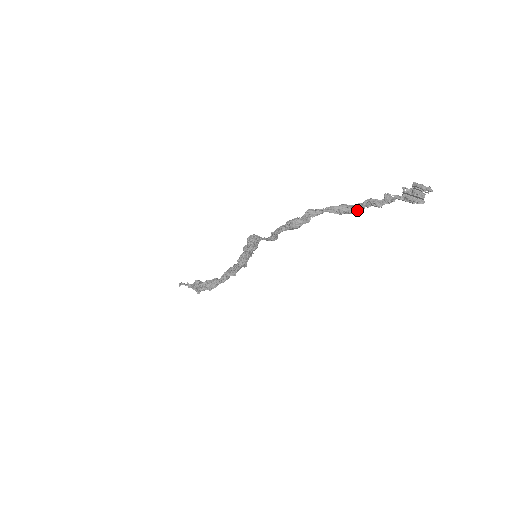
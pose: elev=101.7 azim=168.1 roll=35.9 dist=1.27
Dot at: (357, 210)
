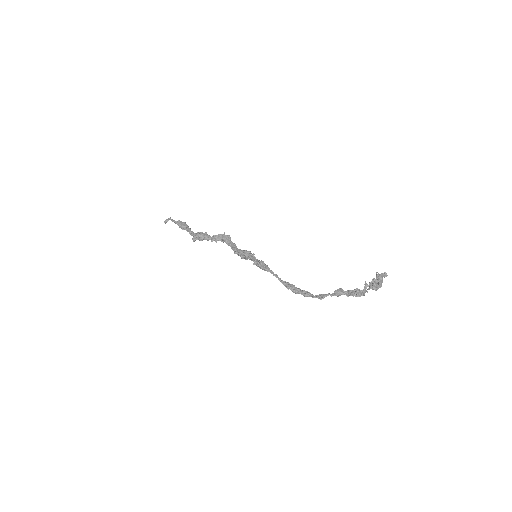
Dot at: (346, 294)
